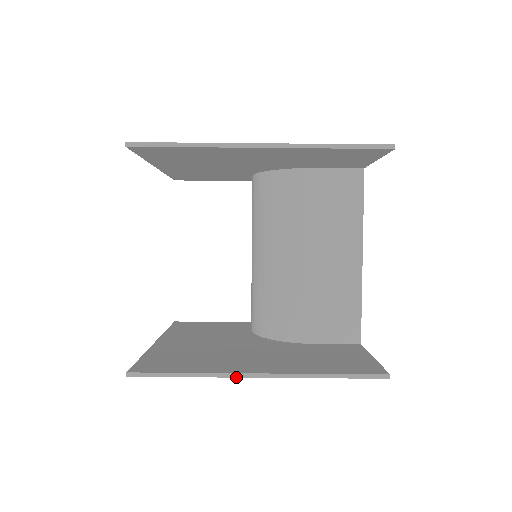
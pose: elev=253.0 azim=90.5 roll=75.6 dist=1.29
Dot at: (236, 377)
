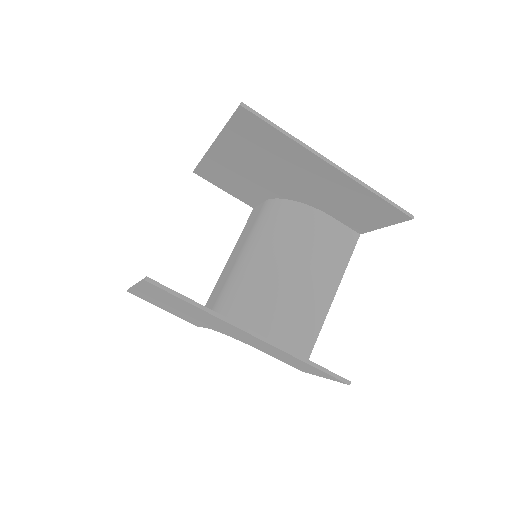
Dot at: (237, 327)
